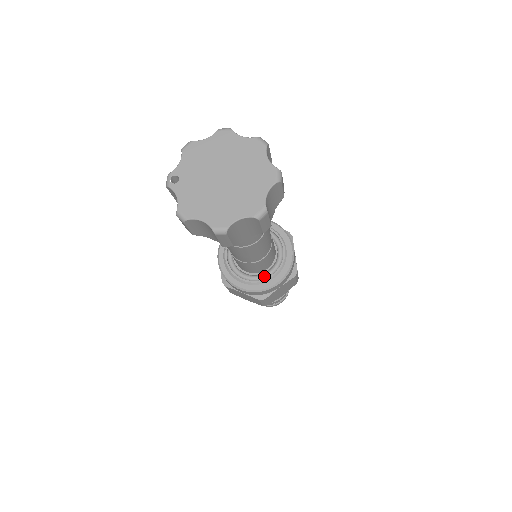
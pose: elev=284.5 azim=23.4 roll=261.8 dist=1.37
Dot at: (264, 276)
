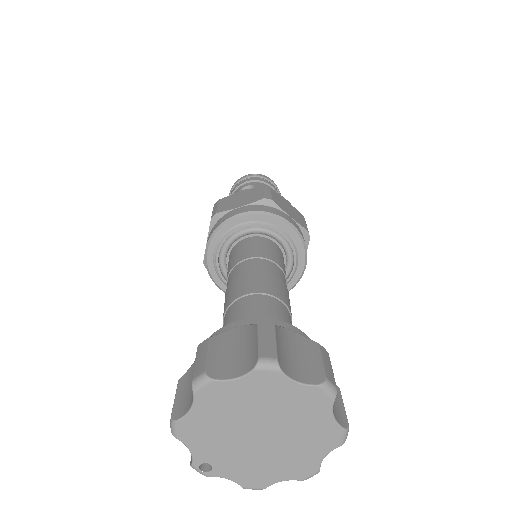
Dot at: (286, 276)
